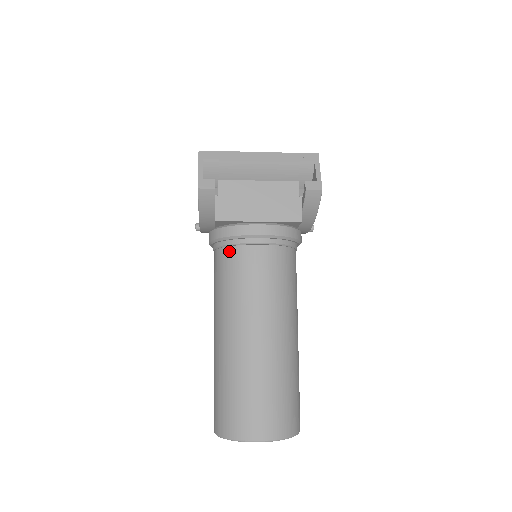
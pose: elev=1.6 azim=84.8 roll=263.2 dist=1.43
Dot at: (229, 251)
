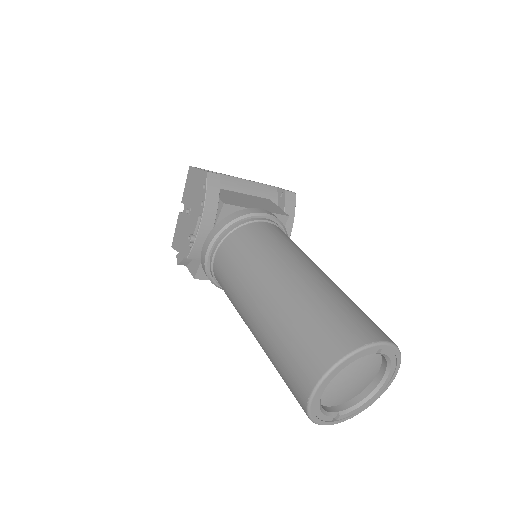
Dot at: (242, 230)
